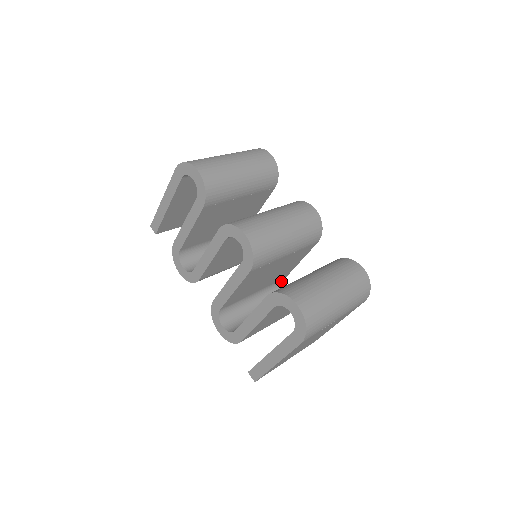
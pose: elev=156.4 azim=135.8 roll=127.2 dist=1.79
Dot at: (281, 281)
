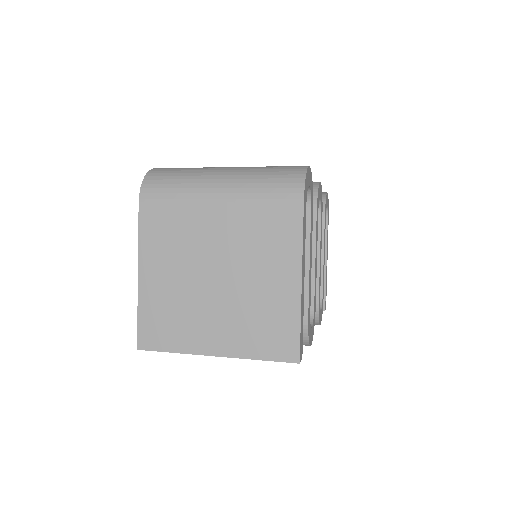
Dot at: occluded
